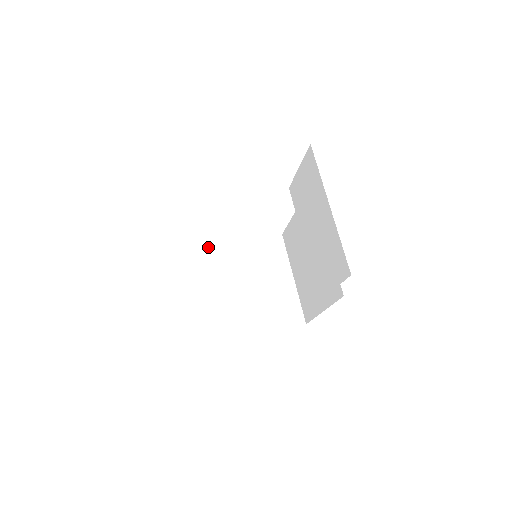
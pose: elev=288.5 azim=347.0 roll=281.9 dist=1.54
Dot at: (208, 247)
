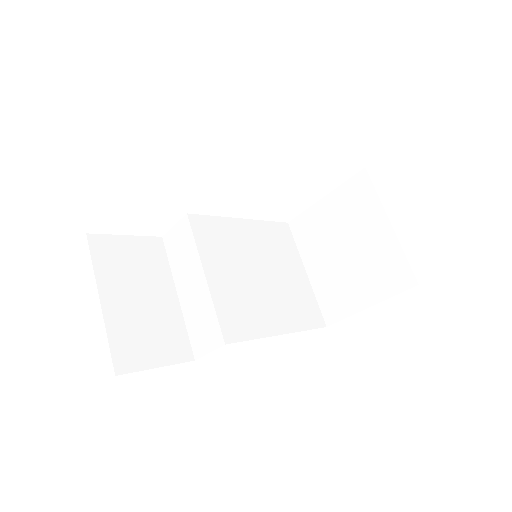
Dot at: (196, 273)
